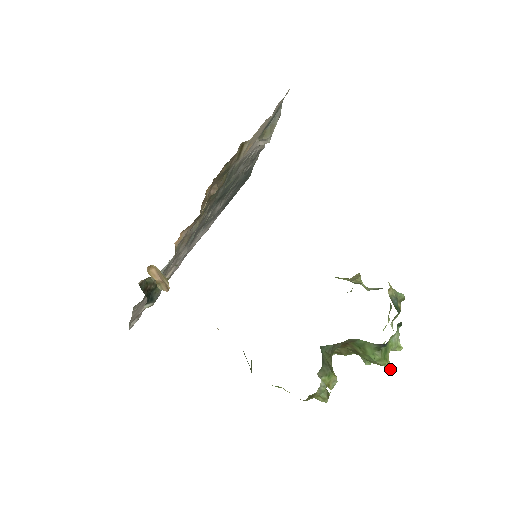
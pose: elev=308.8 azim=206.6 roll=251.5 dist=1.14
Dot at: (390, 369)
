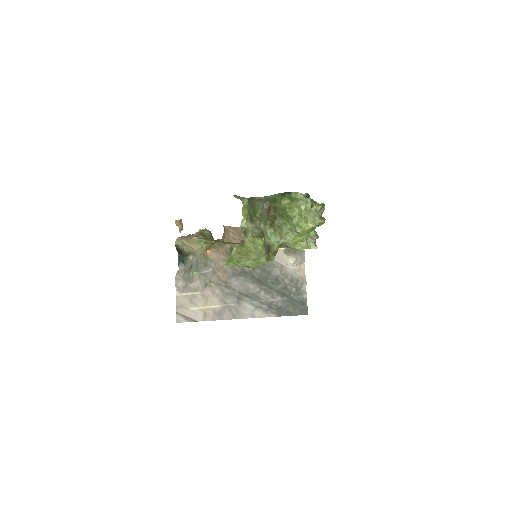
Dot at: (293, 201)
